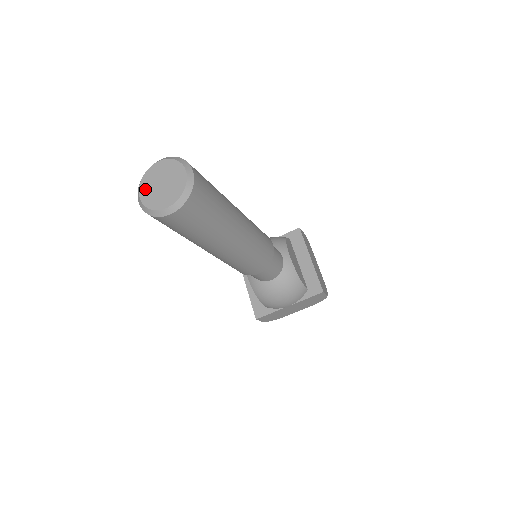
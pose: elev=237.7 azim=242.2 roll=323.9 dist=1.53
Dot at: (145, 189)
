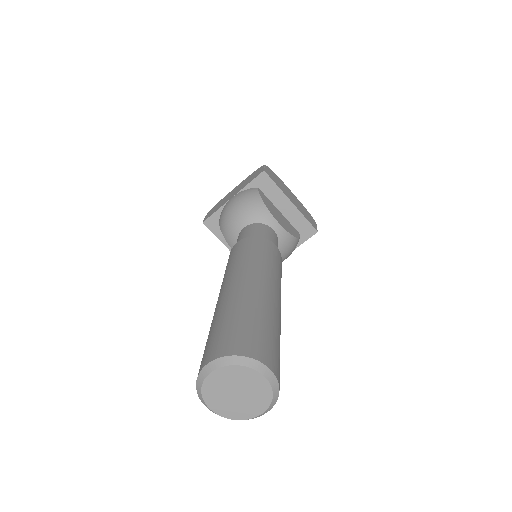
Dot at: (215, 403)
